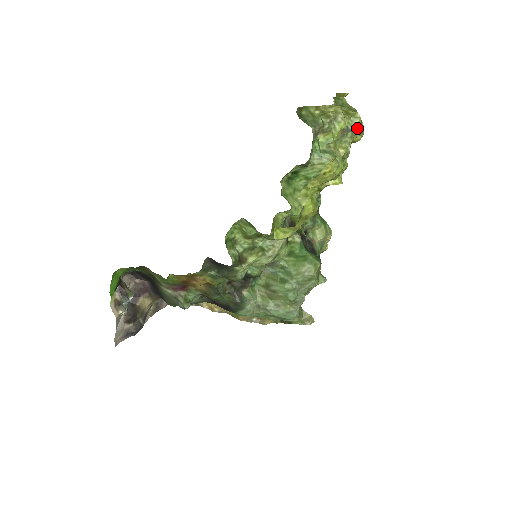
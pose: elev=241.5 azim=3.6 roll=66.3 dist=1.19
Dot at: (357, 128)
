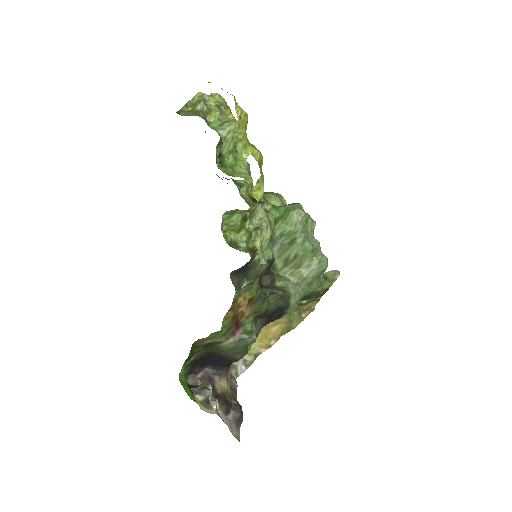
Dot at: (222, 101)
